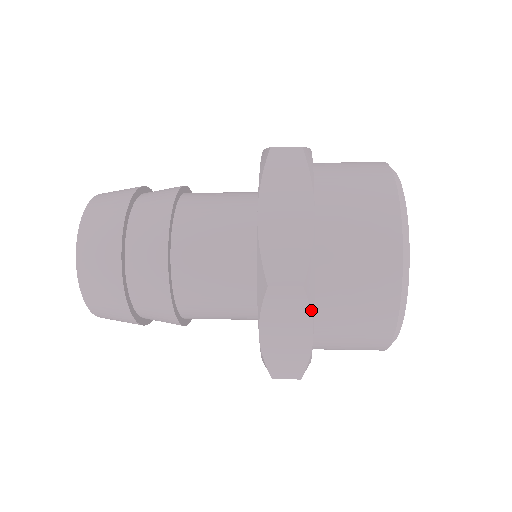
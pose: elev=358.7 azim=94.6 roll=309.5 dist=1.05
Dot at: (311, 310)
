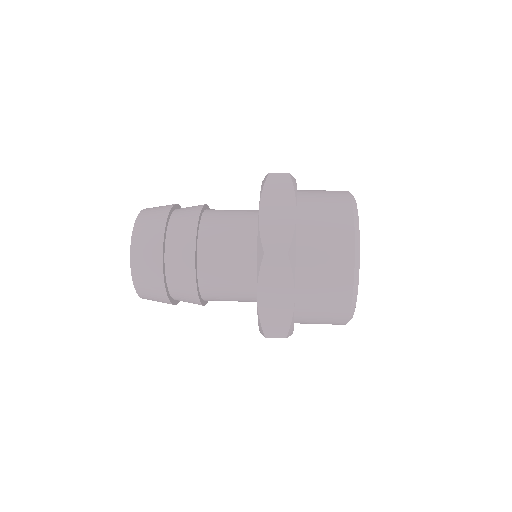
Dot at: (291, 334)
